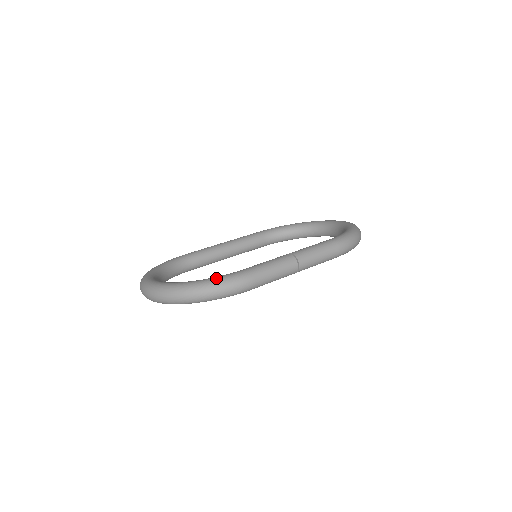
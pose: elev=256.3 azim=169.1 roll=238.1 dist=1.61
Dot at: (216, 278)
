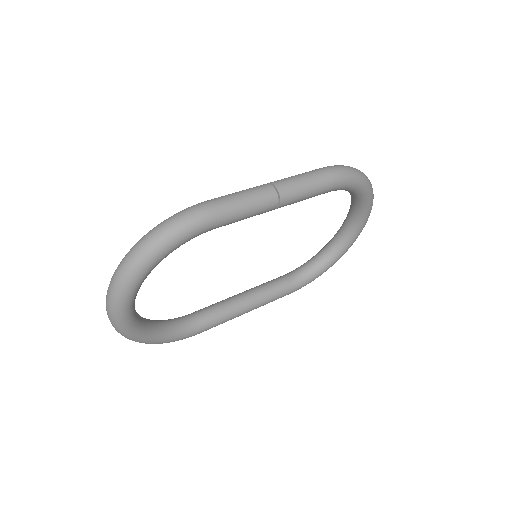
Dot at: occluded
